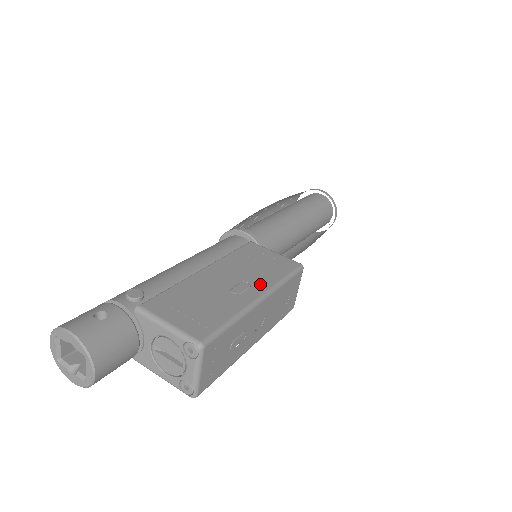
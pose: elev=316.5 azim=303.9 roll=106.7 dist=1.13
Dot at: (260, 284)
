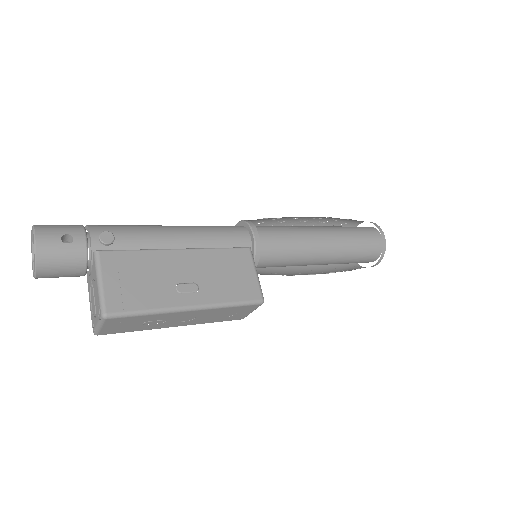
Dot at: (206, 295)
